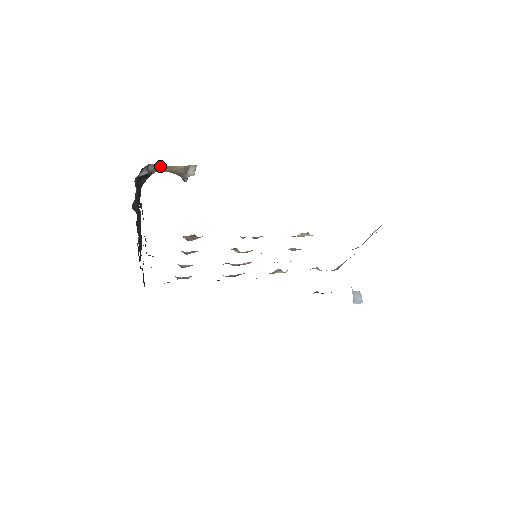
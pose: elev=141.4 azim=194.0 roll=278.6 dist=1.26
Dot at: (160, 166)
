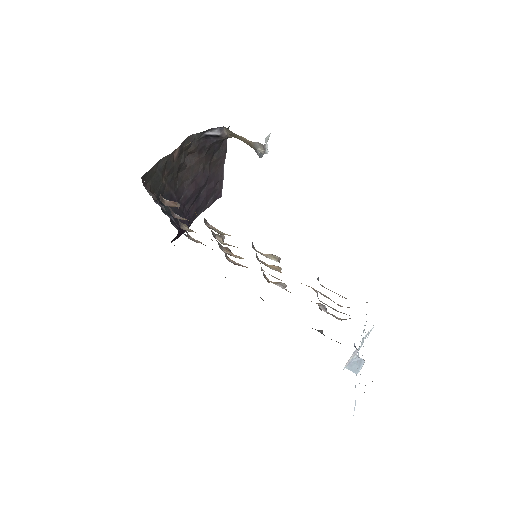
Dot at: (232, 132)
